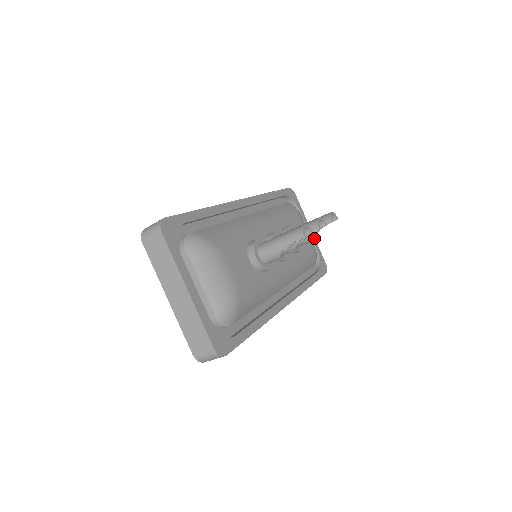
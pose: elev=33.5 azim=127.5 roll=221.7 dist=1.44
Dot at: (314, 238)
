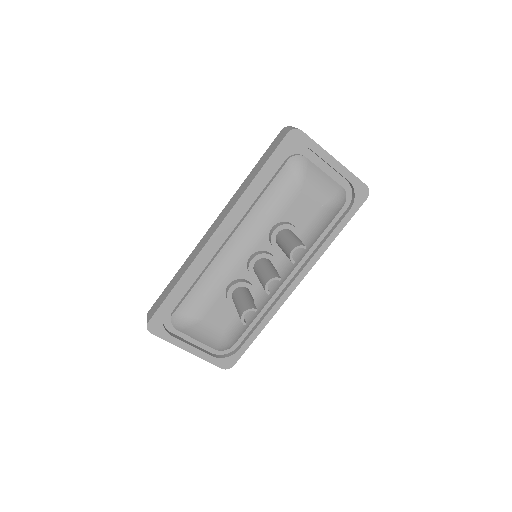
Dot at: (343, 167)
